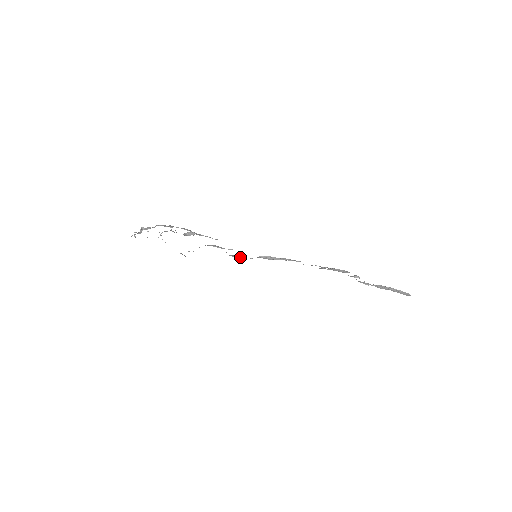
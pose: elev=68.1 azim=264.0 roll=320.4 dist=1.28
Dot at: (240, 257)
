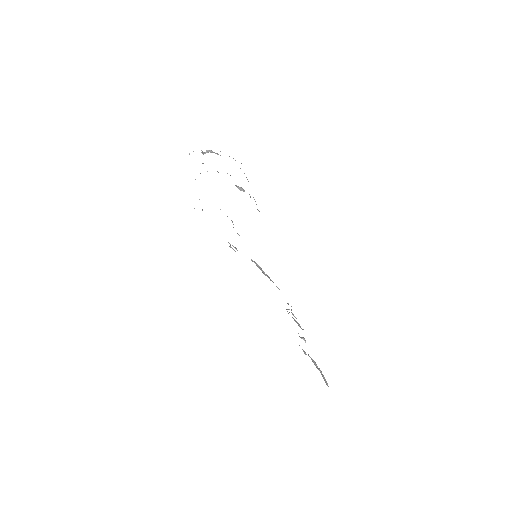
Dot at: (236, 249)
